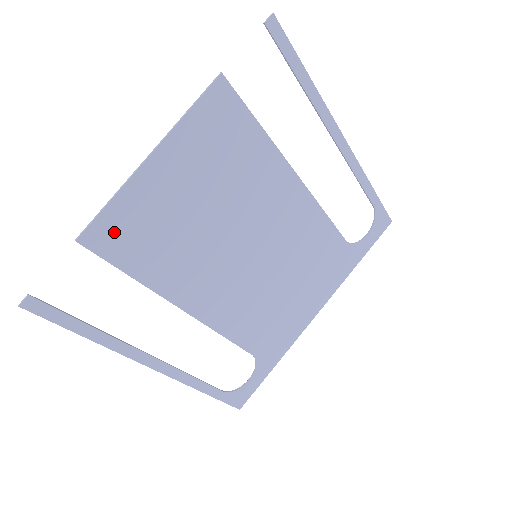
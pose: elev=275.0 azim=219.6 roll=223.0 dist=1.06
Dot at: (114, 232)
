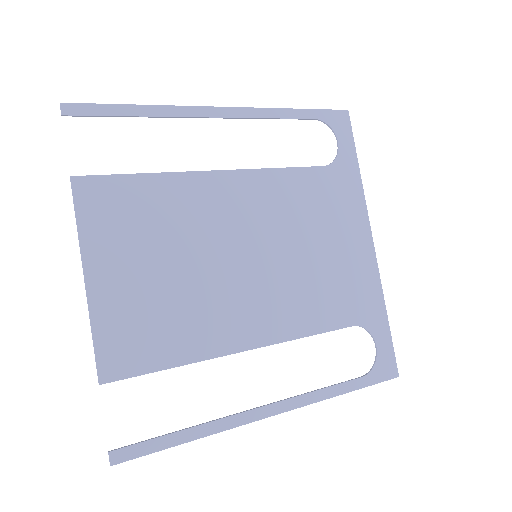
Dot at: (120, 352)
